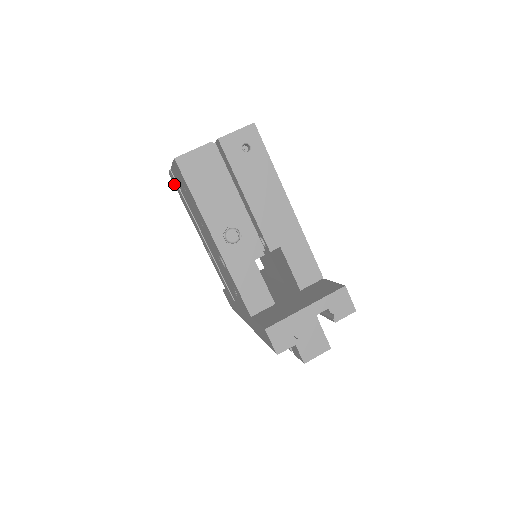
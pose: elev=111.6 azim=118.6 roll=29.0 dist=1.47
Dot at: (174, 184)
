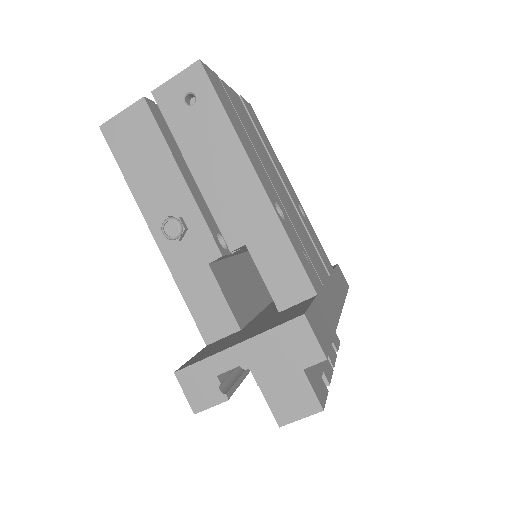
Dot at: occluded
